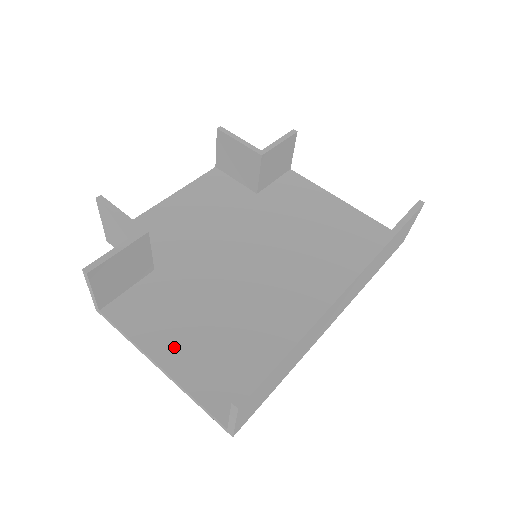
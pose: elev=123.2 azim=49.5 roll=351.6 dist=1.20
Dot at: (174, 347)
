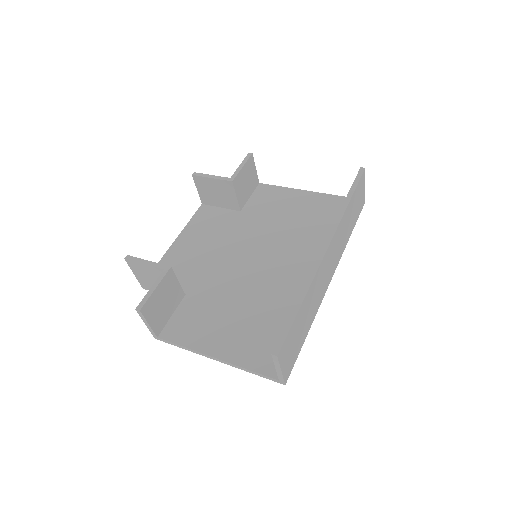
Dot at: (220, 341)
